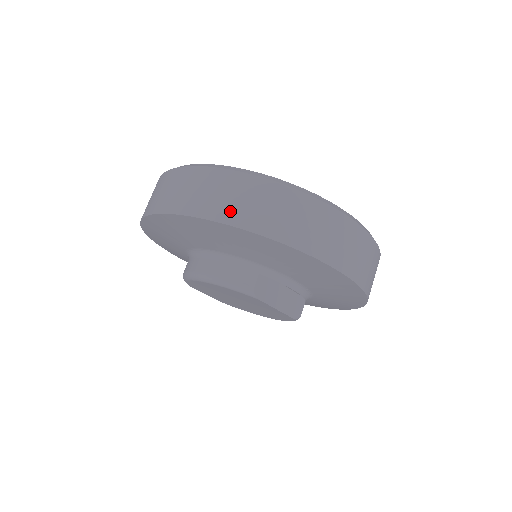
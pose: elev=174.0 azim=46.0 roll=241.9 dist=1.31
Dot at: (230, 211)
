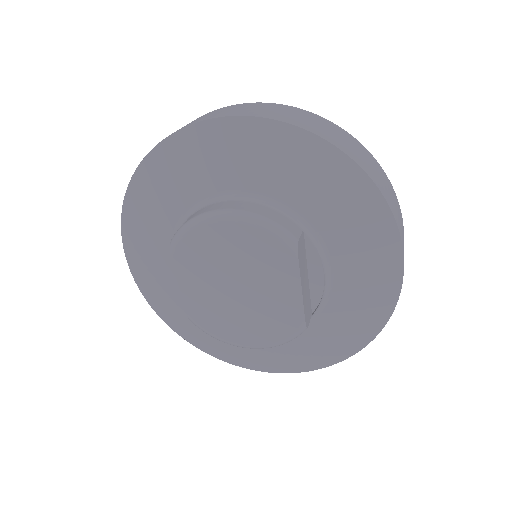
Dot at: (317, 129)
